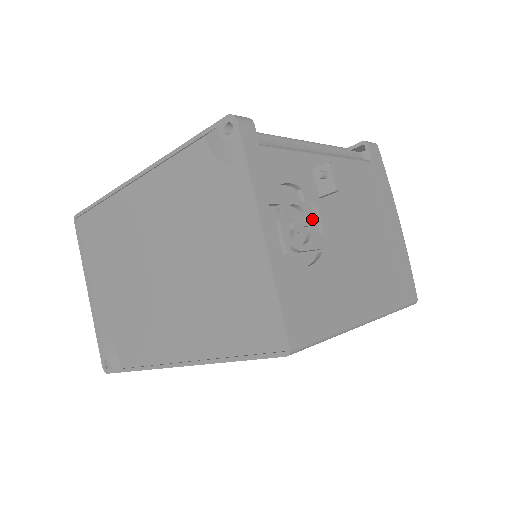
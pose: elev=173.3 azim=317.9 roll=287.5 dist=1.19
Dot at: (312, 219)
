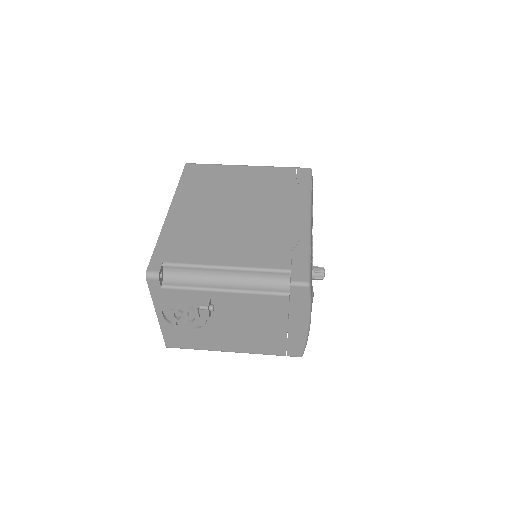
Dot at: (198, 316)
